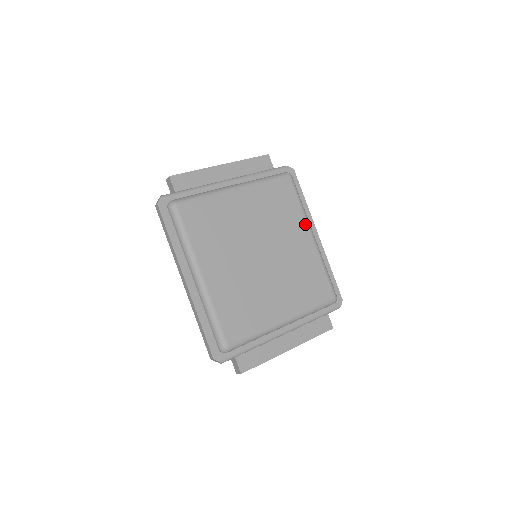
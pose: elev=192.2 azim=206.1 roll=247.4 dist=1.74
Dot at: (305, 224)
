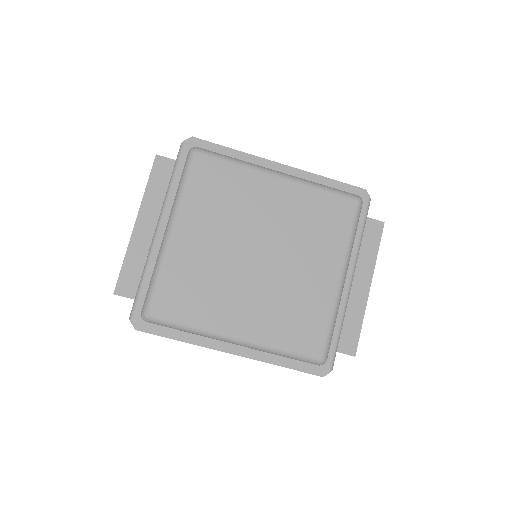
Dot at: (260, 175)
